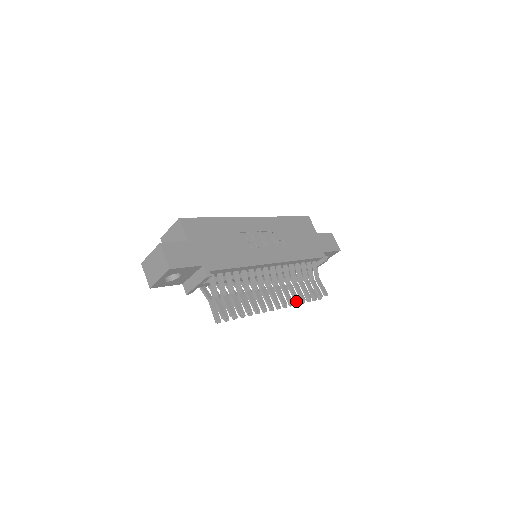
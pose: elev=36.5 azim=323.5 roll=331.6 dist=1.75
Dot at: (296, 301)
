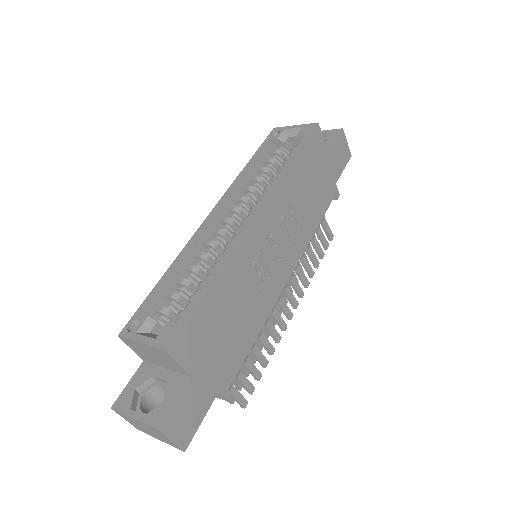
Dot at: occluded
